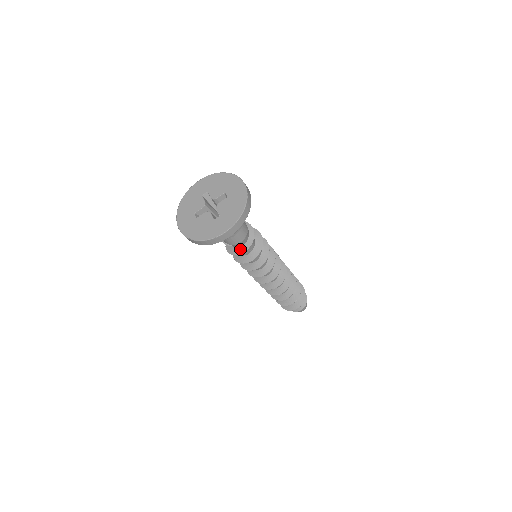
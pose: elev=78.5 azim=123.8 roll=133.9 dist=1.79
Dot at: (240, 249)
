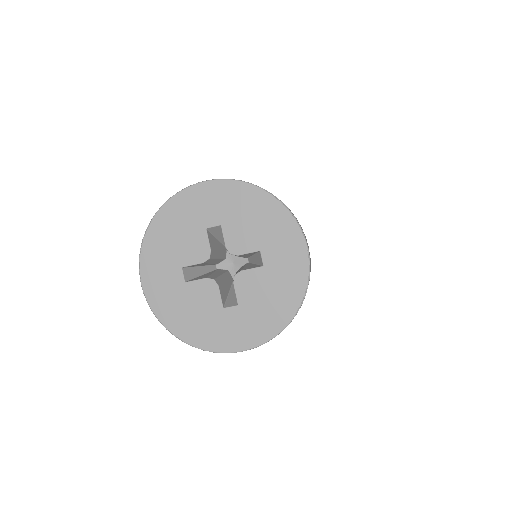
Dot at: occluded
